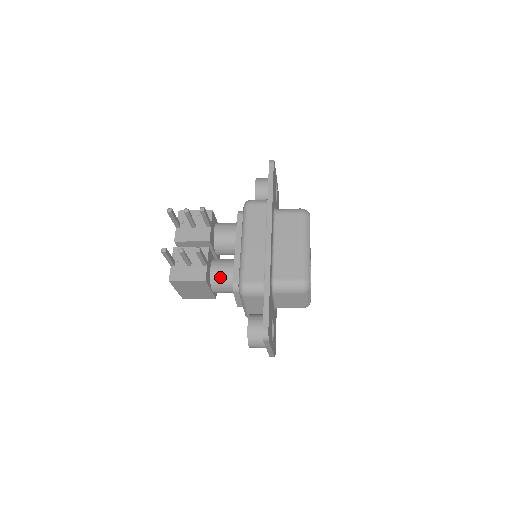
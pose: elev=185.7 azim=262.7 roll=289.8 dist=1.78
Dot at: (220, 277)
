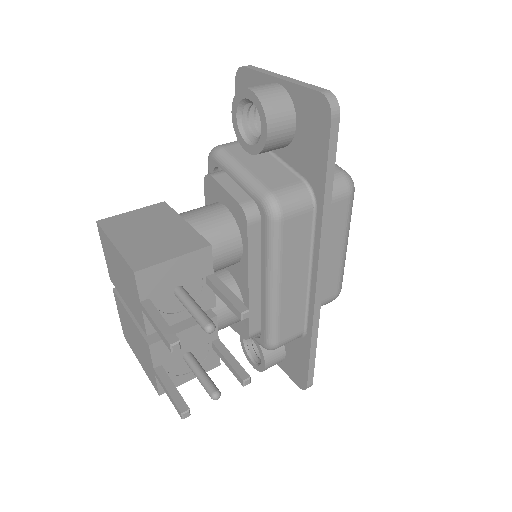
Dot at: (222, 328)
